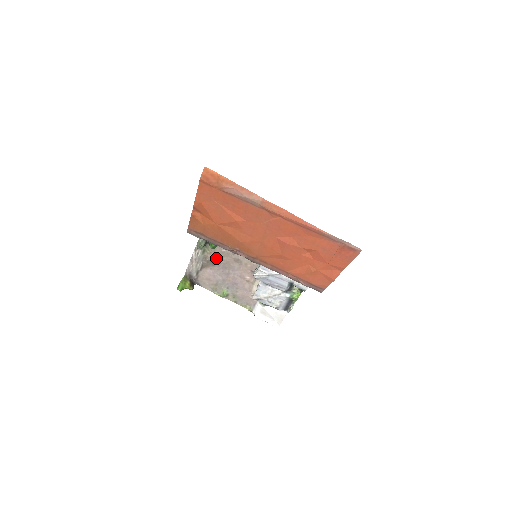
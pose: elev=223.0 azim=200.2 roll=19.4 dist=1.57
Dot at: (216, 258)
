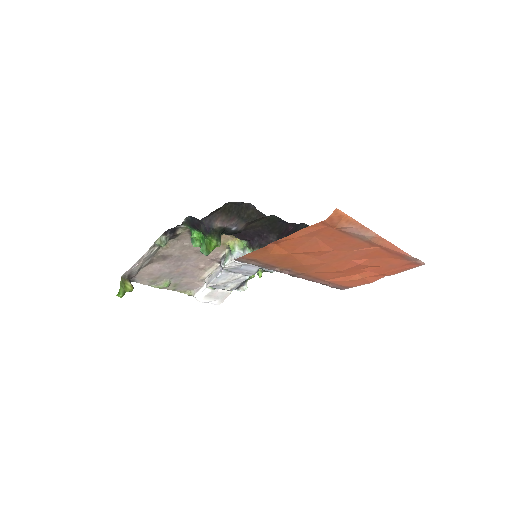
Dot at: (171, 252)
